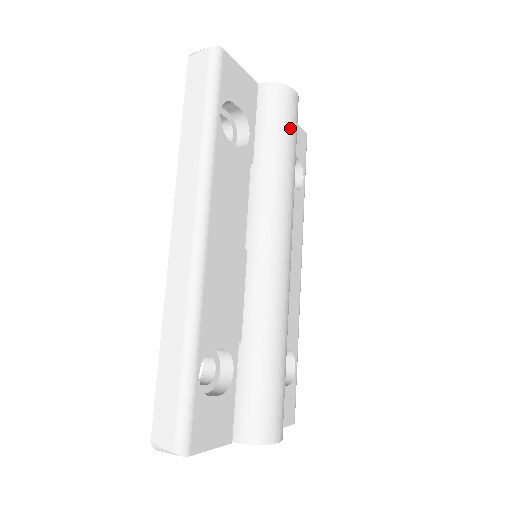
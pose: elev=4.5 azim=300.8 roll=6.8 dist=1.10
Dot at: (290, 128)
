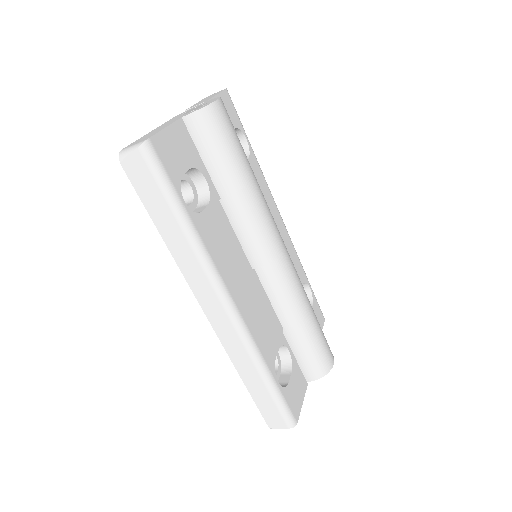
Dot at: (234, 144)
